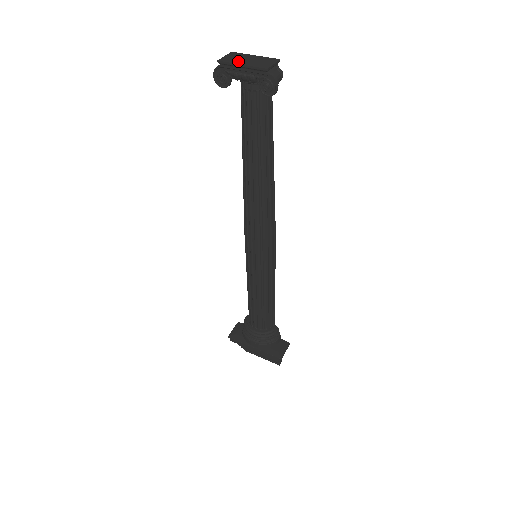
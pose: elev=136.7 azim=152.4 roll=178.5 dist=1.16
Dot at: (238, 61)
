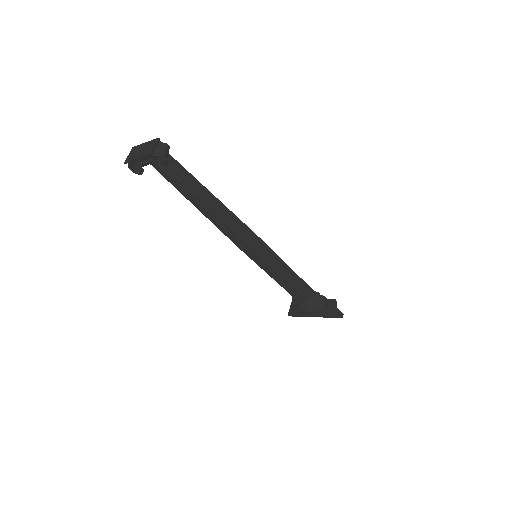
Dot at: (135, 156)
